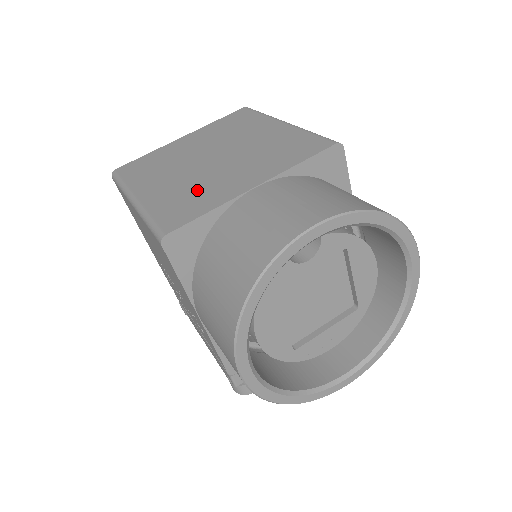
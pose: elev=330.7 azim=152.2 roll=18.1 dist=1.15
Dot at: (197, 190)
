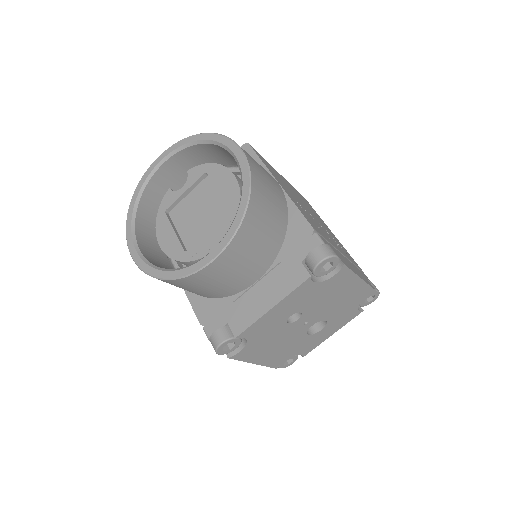
Dot at: occluded
